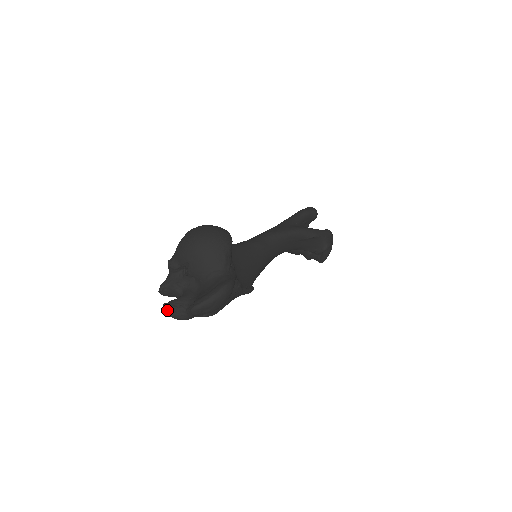
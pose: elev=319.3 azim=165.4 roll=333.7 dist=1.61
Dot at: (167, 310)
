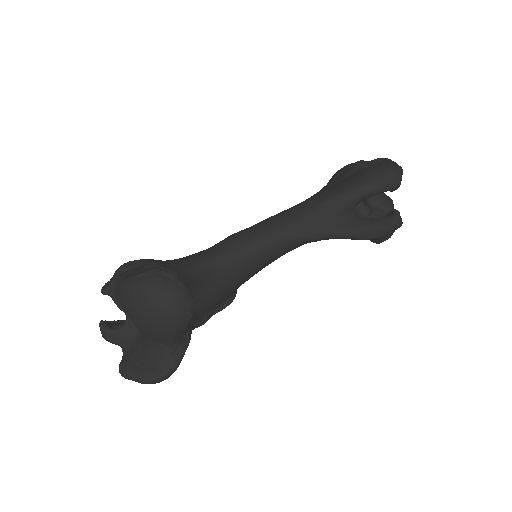
Dot at: (102, 334)
